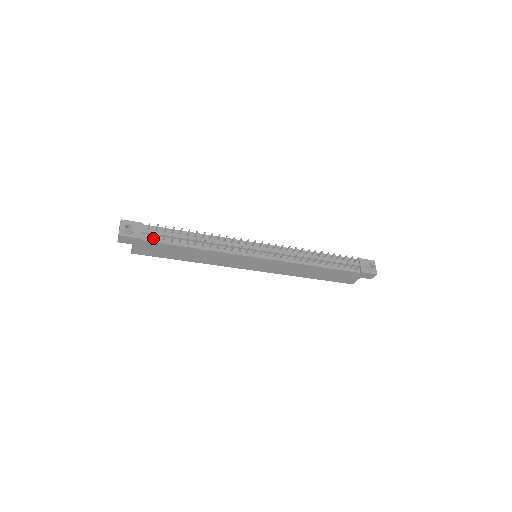
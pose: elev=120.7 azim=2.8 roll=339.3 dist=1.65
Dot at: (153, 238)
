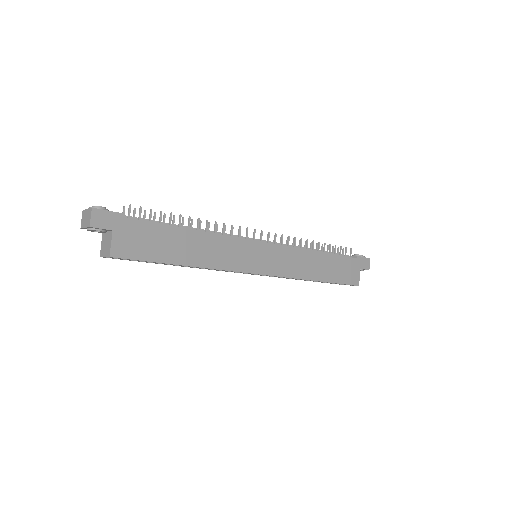
Dot at: (136, 220)
